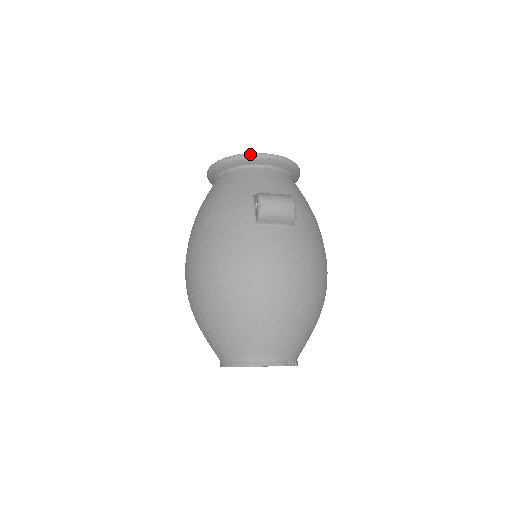
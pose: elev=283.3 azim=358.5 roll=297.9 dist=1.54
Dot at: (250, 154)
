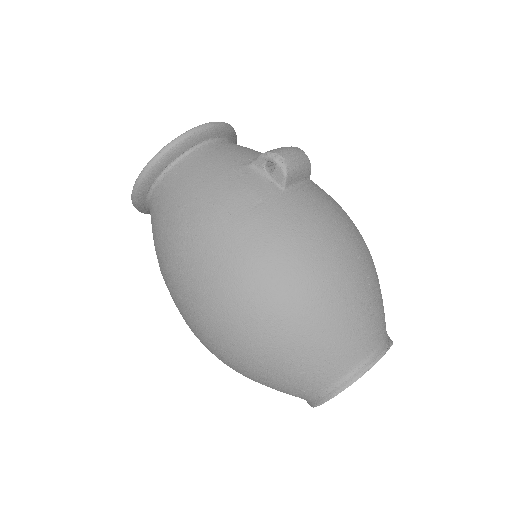
Dot at: (199, 127)
